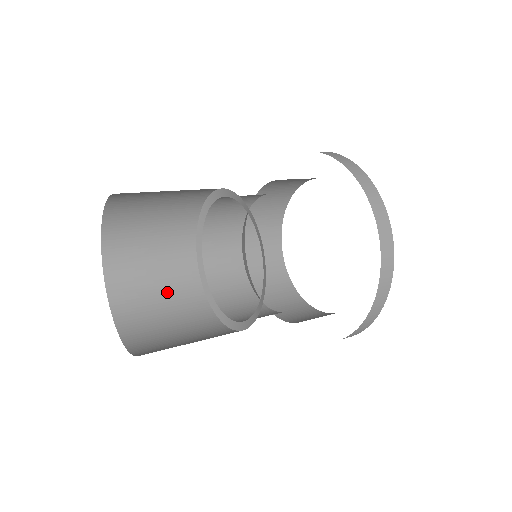
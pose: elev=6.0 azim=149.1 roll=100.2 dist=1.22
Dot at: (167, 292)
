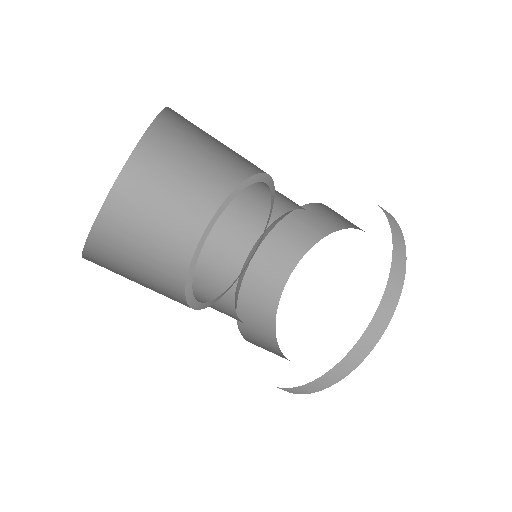
Dot at: (147, 283)
